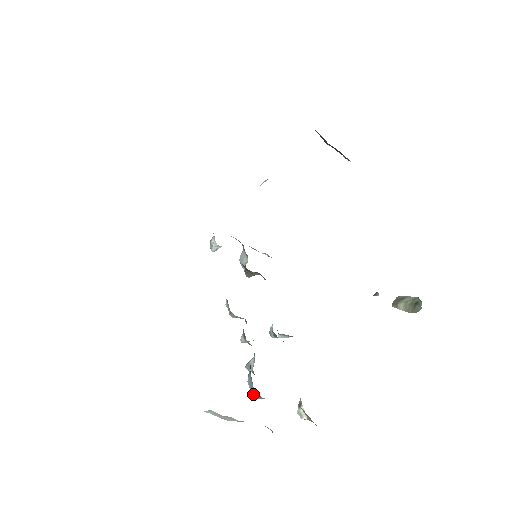
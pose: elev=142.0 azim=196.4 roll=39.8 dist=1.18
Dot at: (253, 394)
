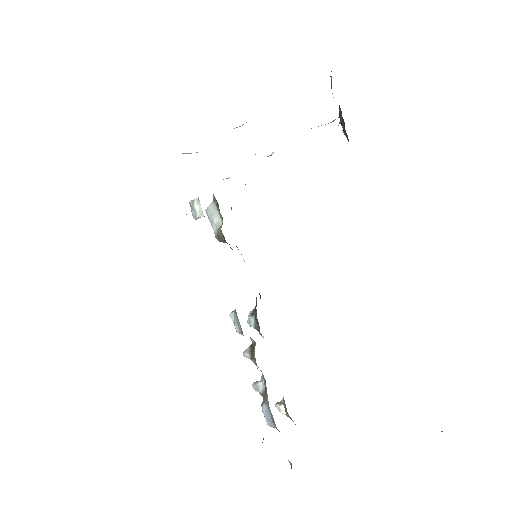
Dot at: (269, 424)
